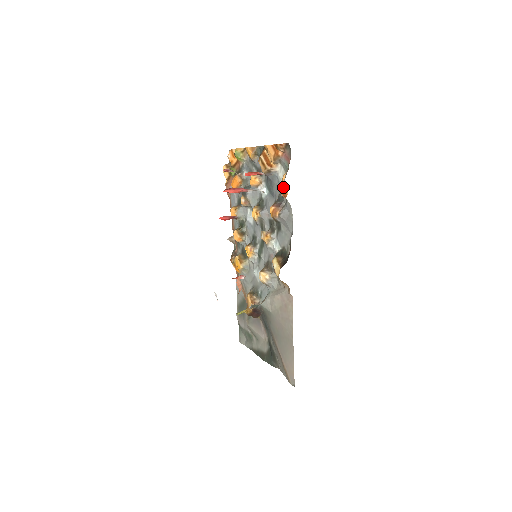
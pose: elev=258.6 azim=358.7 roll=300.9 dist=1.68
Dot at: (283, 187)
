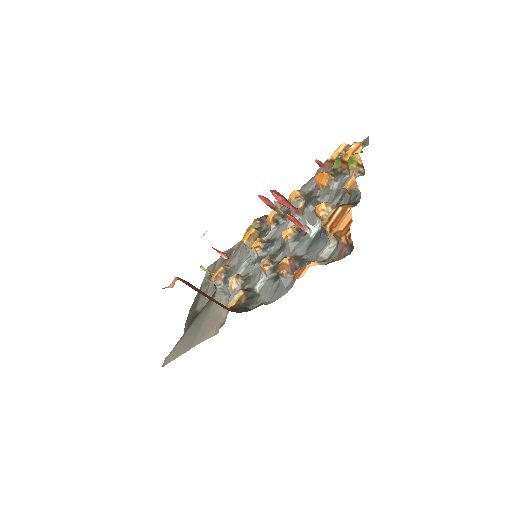
Dot at: (306, 267)
